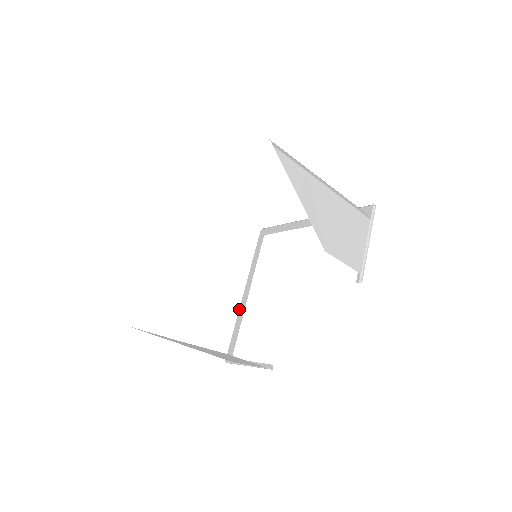
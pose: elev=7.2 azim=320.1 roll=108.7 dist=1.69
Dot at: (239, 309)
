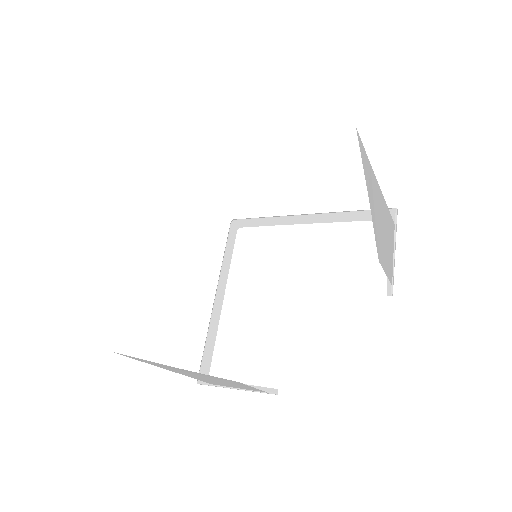
Dot at: (211, 317)
